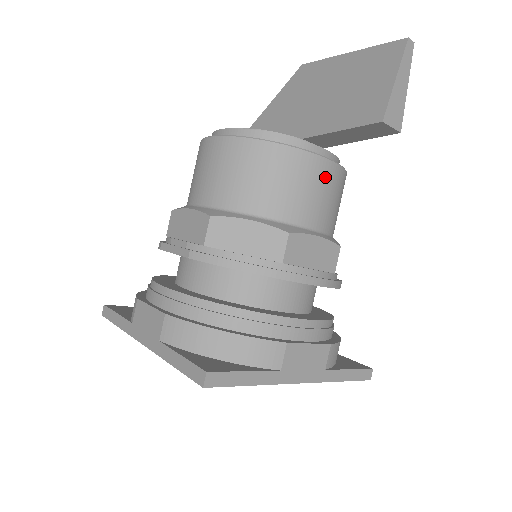
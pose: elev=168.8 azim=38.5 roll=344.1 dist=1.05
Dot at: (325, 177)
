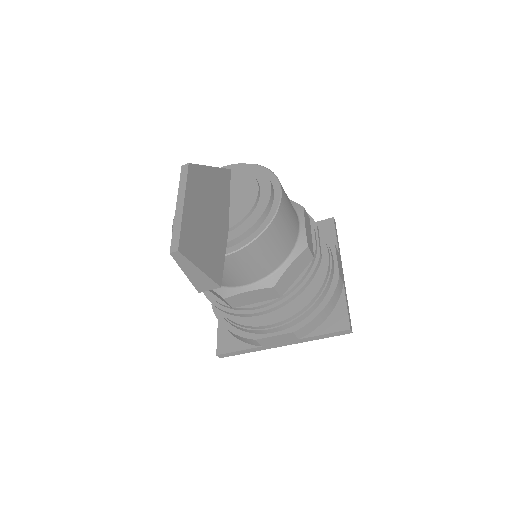
Dot at: (229, 264)
